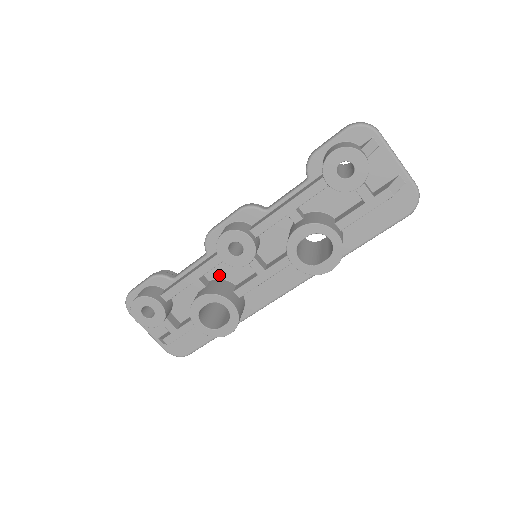
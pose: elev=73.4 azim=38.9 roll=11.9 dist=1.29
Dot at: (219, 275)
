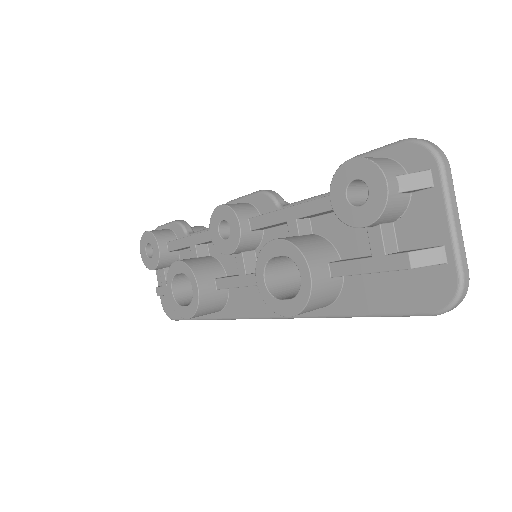
Dot at: (219, 255)
